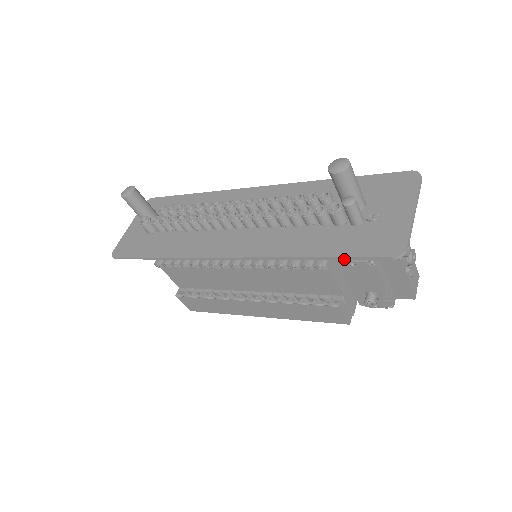
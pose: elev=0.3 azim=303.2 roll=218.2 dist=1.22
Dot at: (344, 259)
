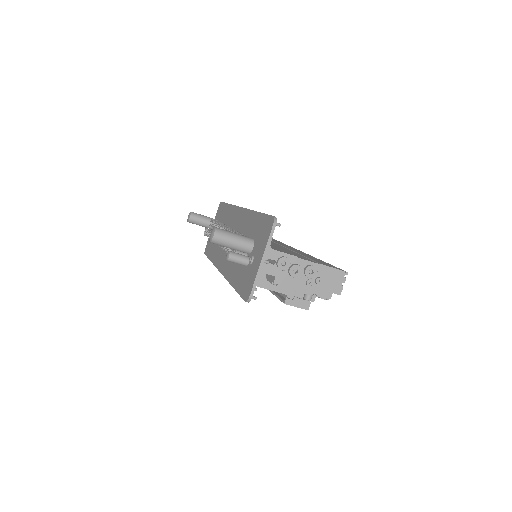
Dot at: occluded
